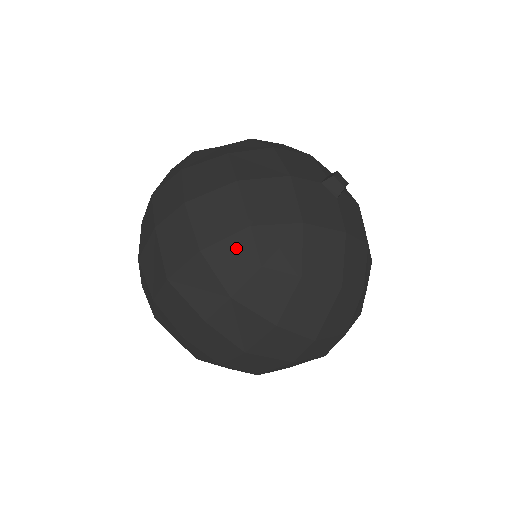
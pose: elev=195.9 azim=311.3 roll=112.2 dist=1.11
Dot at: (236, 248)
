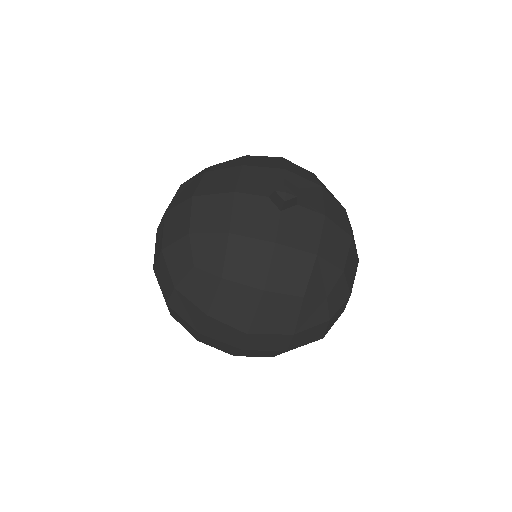
Dot at: (180, 250)
